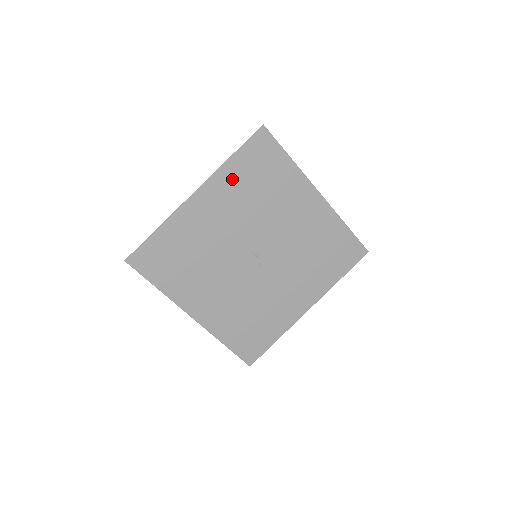
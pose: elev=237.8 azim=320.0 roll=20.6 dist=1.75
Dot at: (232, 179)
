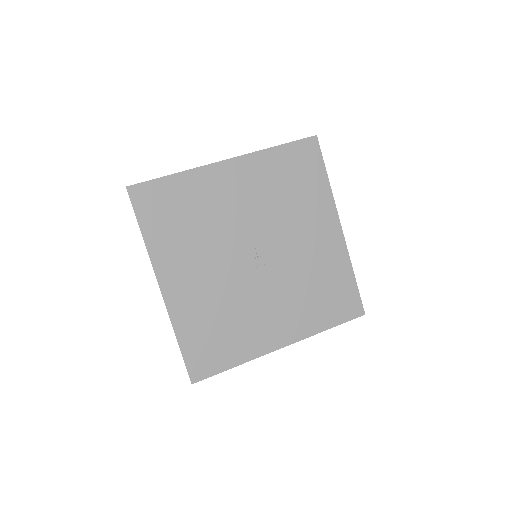
Dot at: (268, 167)
